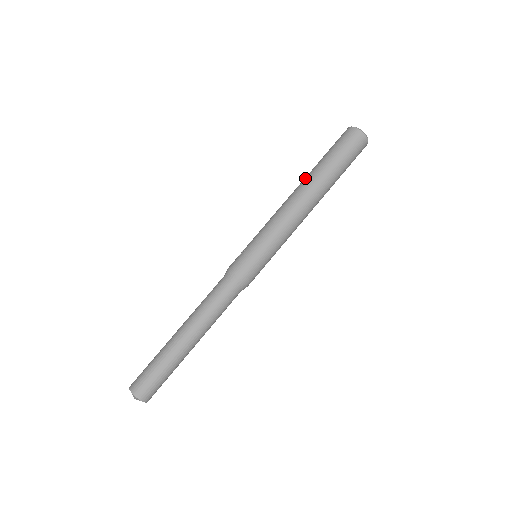
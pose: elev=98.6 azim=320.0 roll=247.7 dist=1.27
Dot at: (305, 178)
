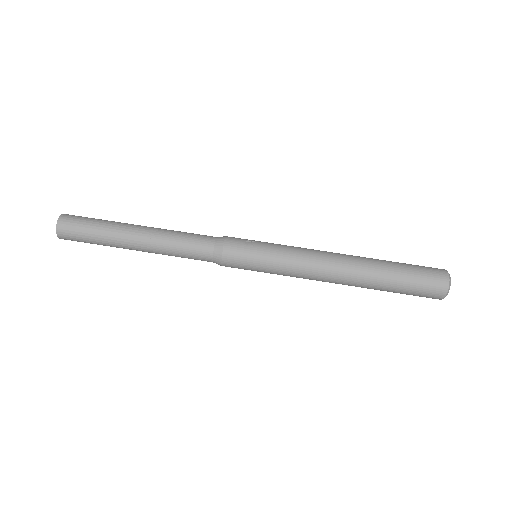
Dot at: (364, 260)
